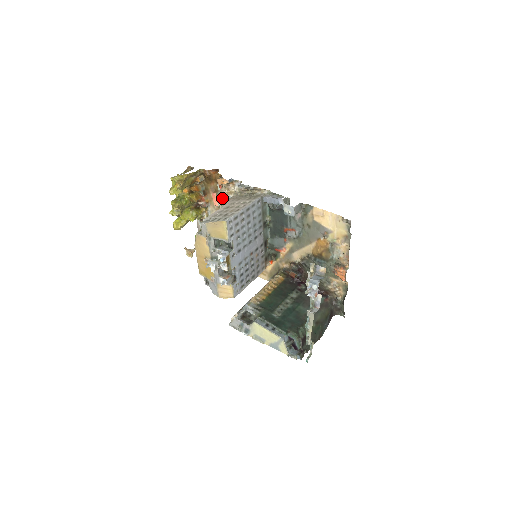
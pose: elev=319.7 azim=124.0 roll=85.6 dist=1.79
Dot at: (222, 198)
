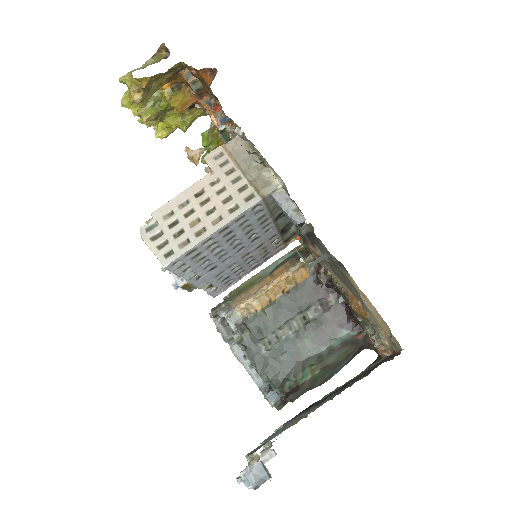
Dot at: occluded
